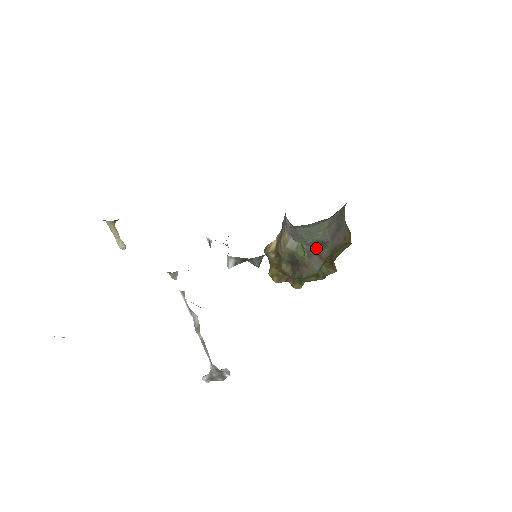
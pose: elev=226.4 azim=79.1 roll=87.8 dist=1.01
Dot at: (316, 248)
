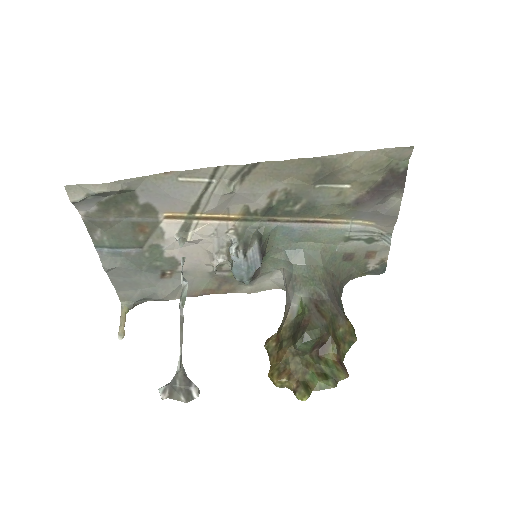
Dot at: (315, 303)
